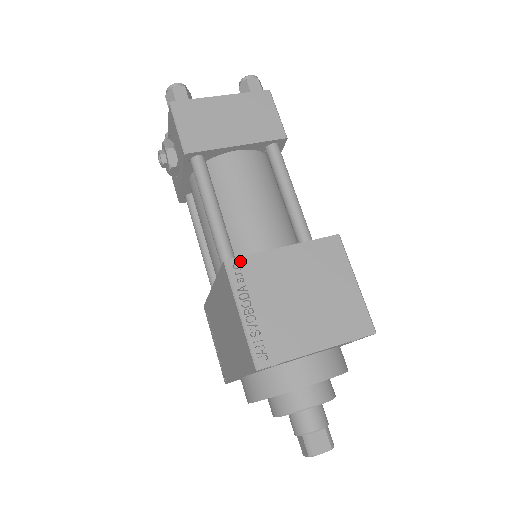
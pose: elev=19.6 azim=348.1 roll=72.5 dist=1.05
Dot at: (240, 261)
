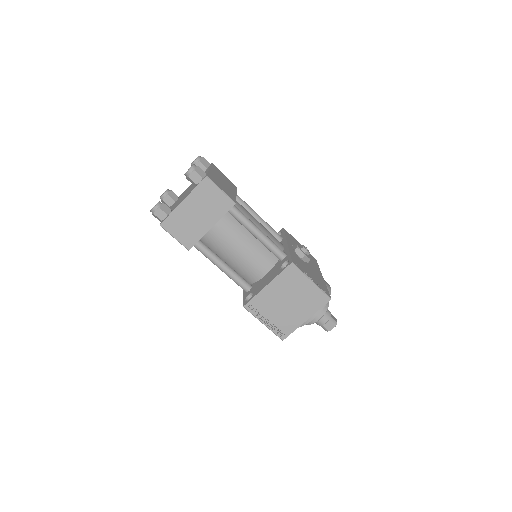
Dot at: (250, 303)
